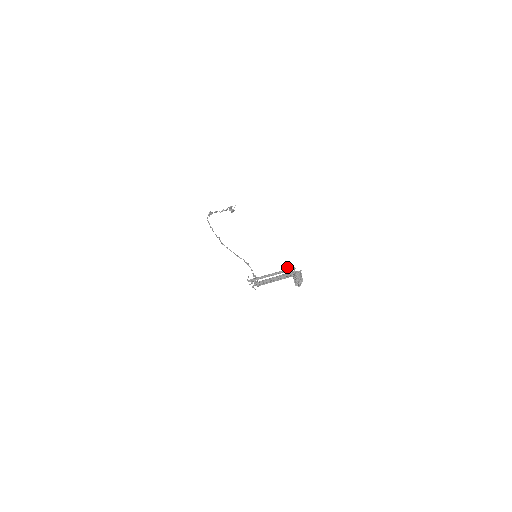
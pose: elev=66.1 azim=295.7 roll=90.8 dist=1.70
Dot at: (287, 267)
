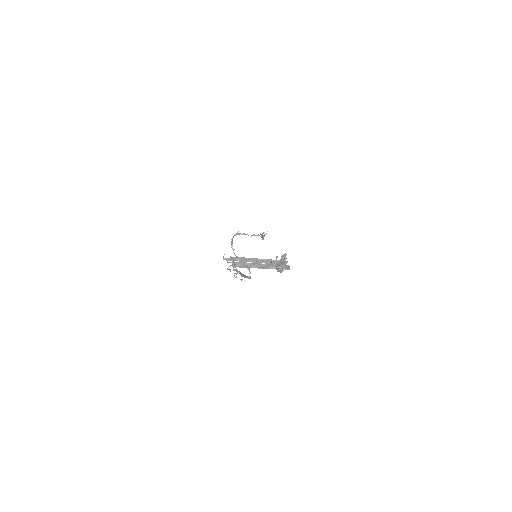
Dot at: (276, 256)
